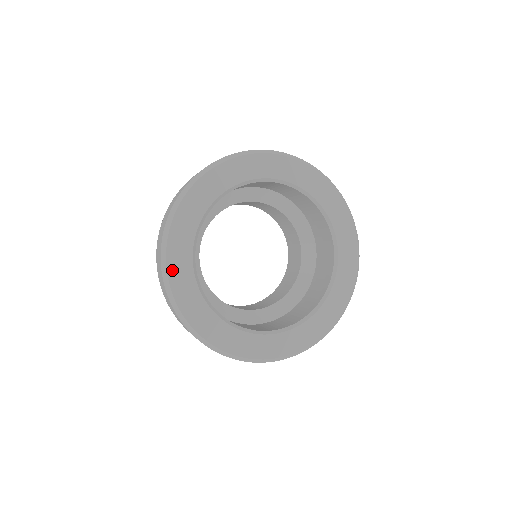
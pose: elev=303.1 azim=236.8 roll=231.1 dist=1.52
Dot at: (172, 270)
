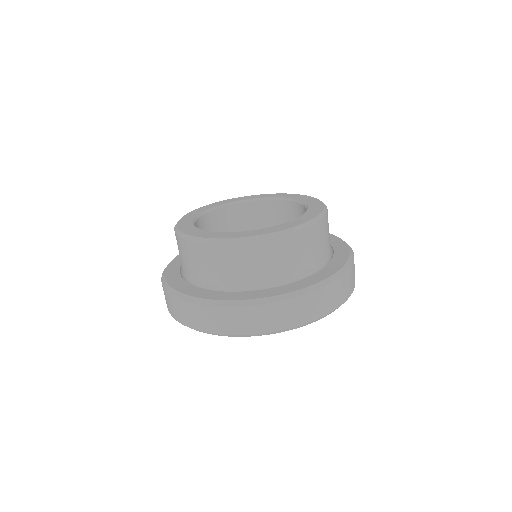
Dot at: occluded
